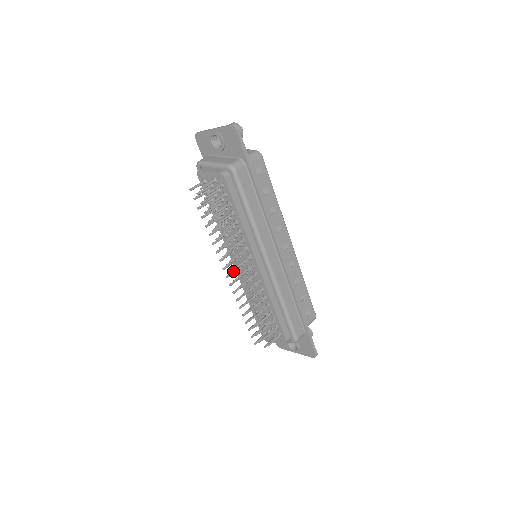
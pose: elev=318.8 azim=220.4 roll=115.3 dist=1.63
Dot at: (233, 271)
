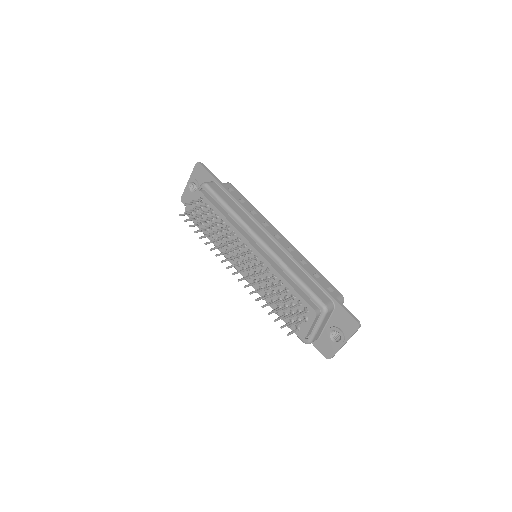
Dot at: (235, 264)
